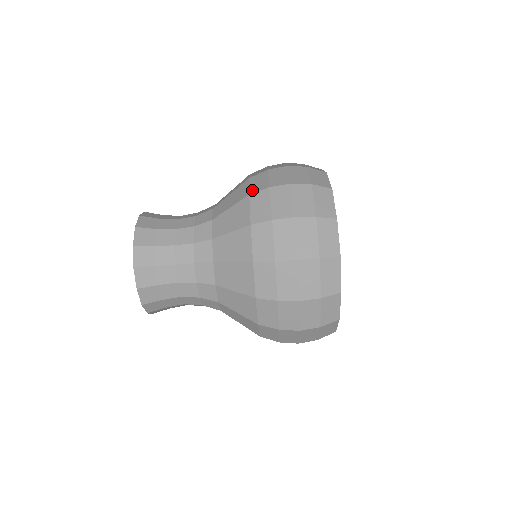
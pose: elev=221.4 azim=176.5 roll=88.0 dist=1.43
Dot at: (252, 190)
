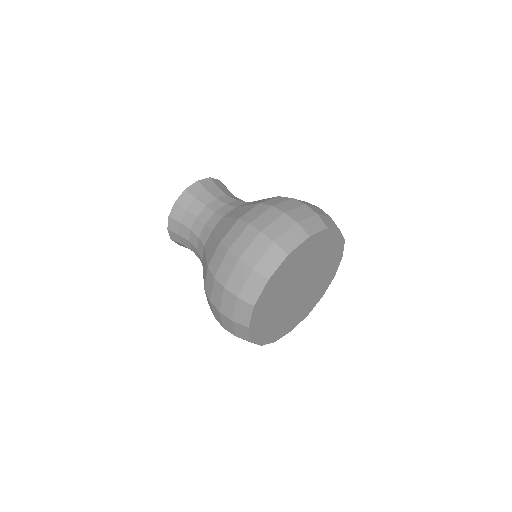
Dot at: (210, 264)
